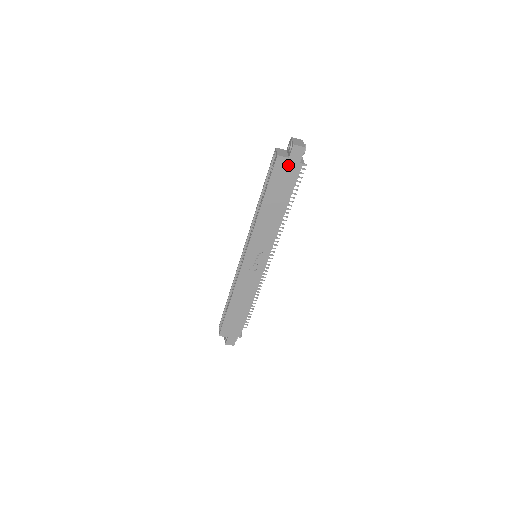
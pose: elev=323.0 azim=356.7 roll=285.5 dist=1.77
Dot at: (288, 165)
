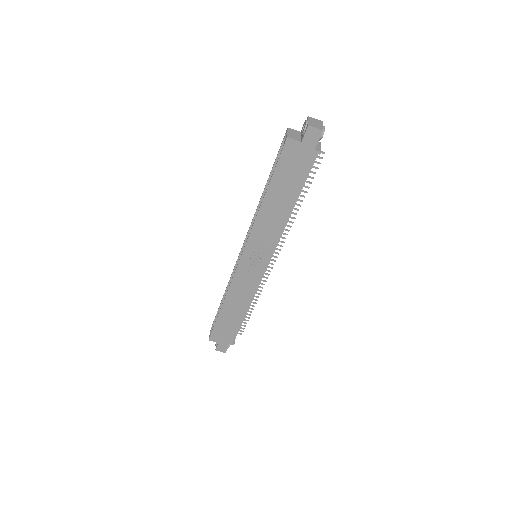
Dot at: (300, 151)
